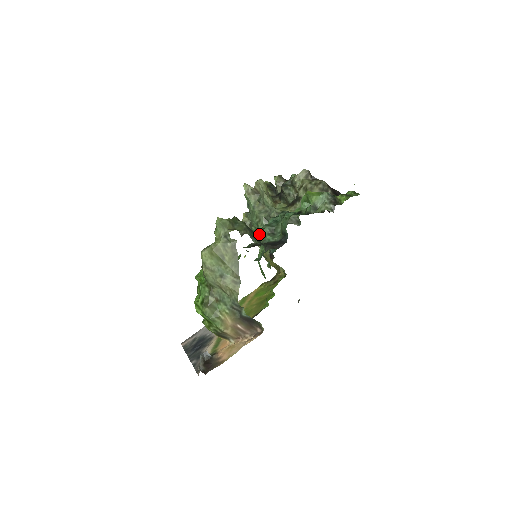
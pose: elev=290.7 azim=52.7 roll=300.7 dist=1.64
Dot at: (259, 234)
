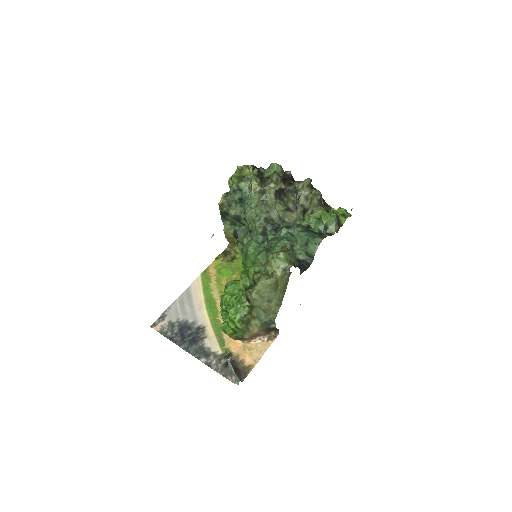
Dot at: (280, 248)
